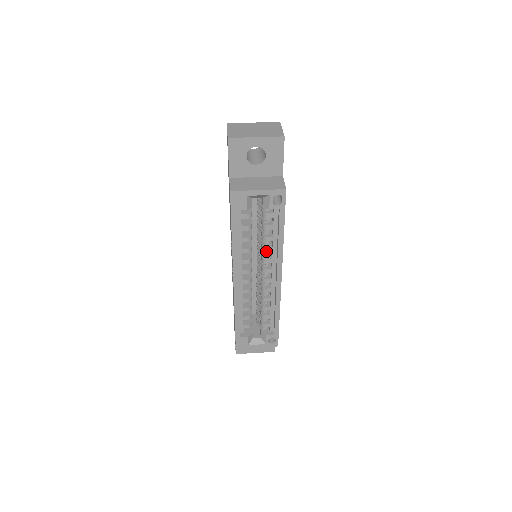
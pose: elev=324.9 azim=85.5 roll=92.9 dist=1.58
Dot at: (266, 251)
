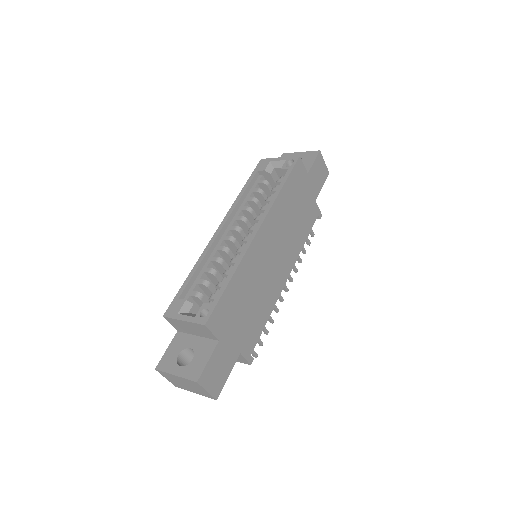
Dot at: (261, 209)
